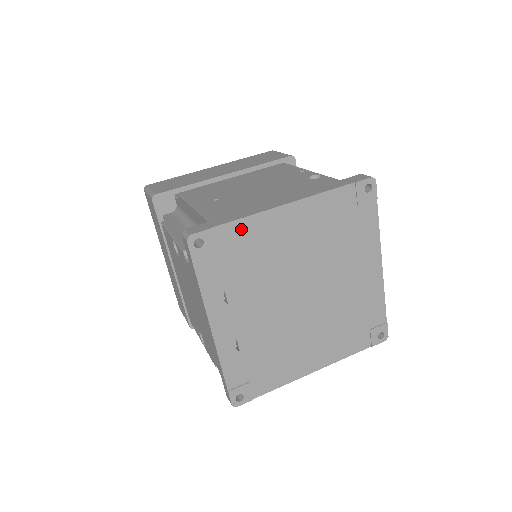
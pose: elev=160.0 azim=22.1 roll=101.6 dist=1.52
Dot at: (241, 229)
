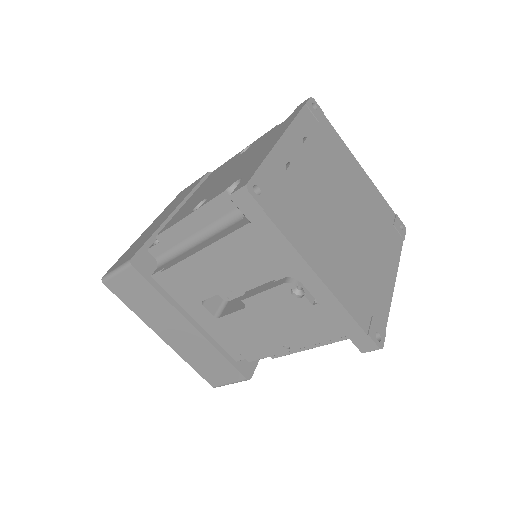
Dot at: (335, 137)
